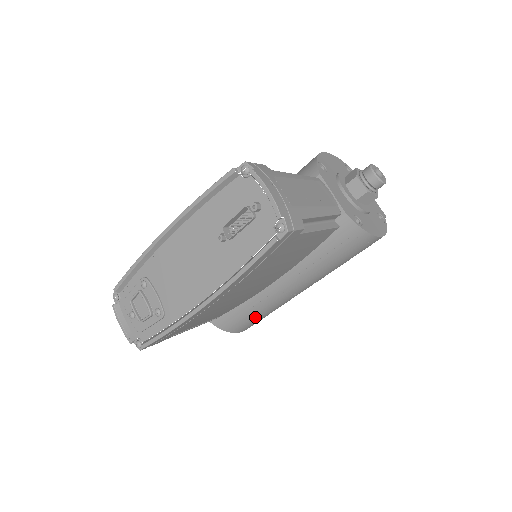
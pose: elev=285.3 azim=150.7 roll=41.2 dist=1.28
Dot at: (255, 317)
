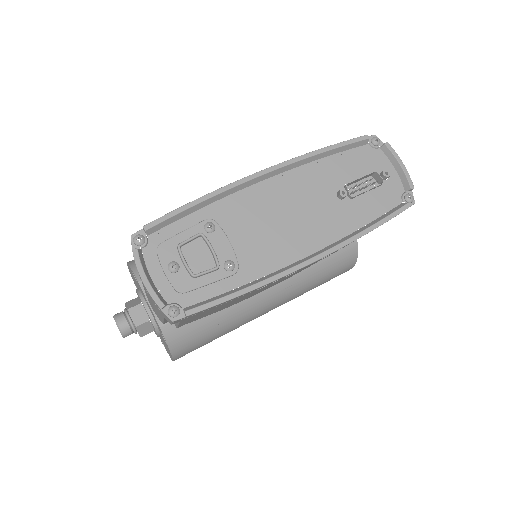
Dot at: (212, 336)
